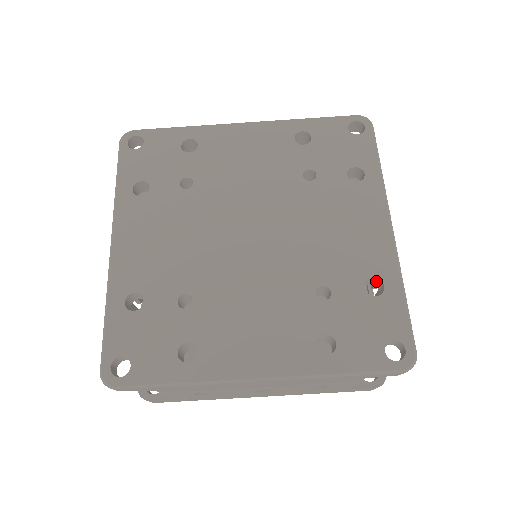
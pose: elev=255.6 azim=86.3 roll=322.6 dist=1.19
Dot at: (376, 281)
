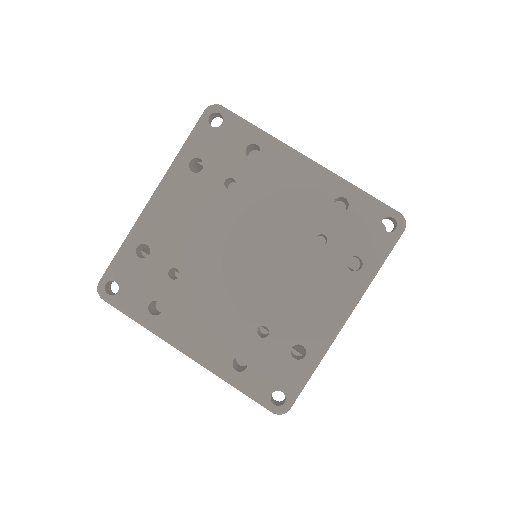
Dot at: (305, 347)
